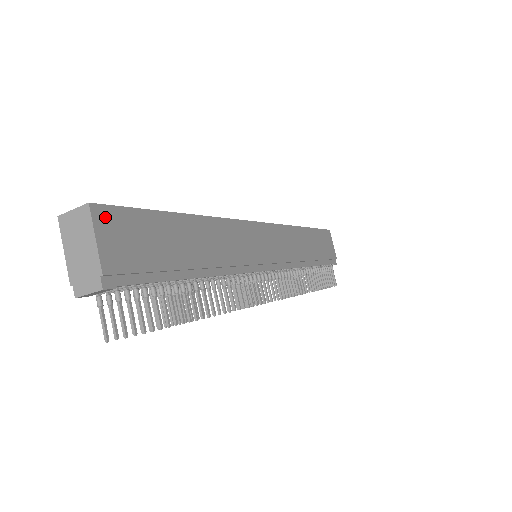
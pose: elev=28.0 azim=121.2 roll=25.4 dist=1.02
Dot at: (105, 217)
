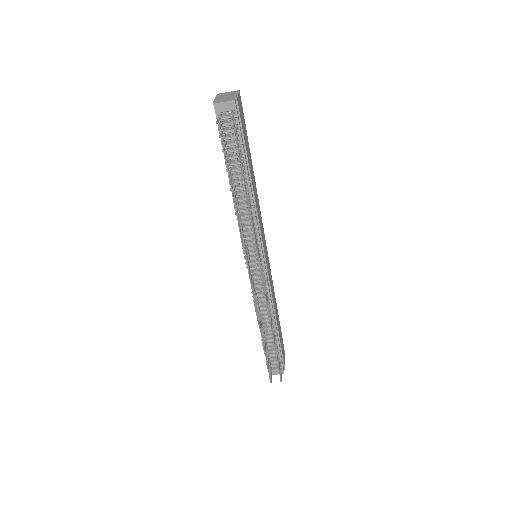
Dot at: occluded
